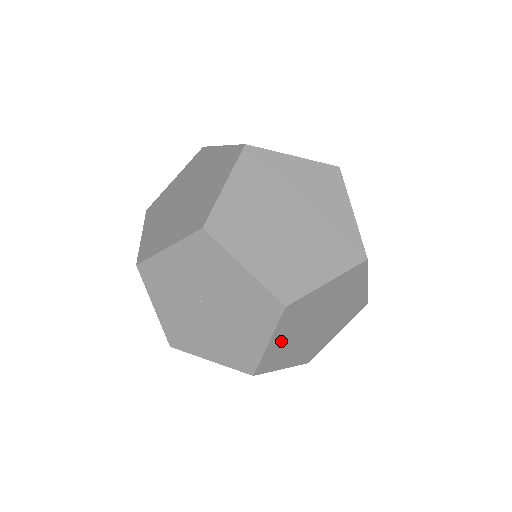
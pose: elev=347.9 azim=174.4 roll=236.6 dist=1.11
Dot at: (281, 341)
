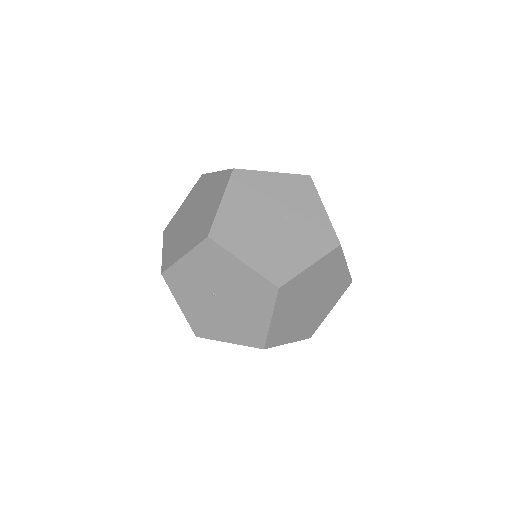
Dot at: (281, 318)
